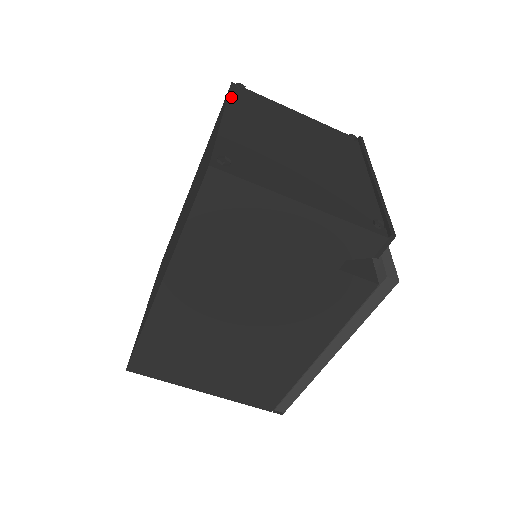
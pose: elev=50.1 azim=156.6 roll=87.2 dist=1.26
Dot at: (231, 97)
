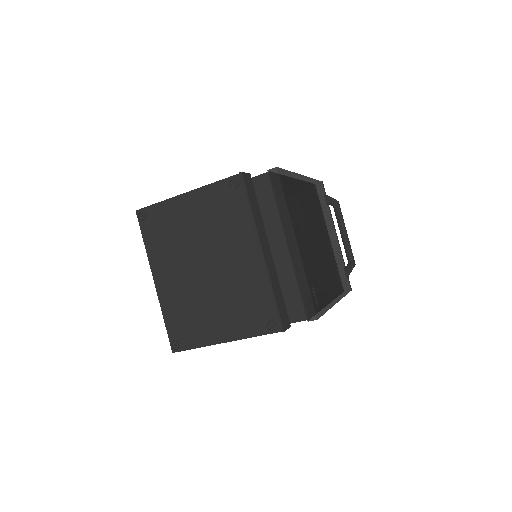
Dot at: (146, 242)
